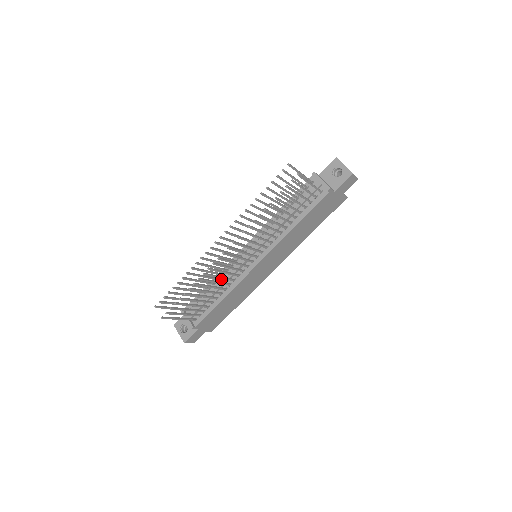
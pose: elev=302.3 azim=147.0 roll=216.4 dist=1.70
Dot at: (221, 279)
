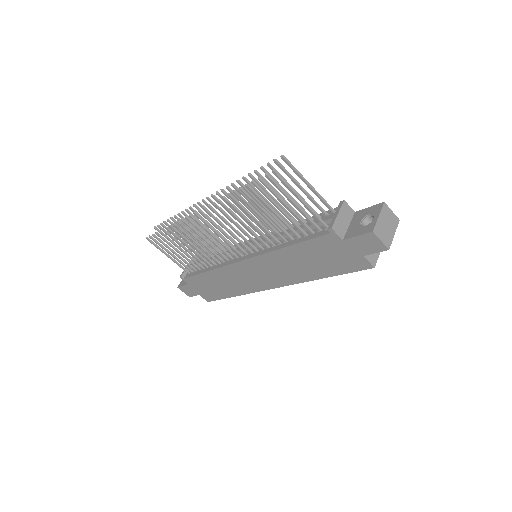
Dot at: occluded
